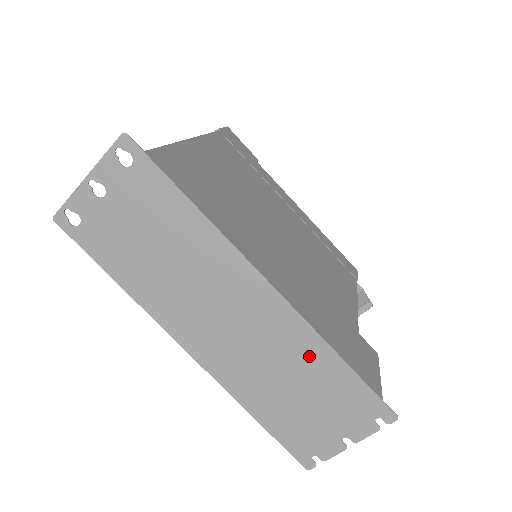
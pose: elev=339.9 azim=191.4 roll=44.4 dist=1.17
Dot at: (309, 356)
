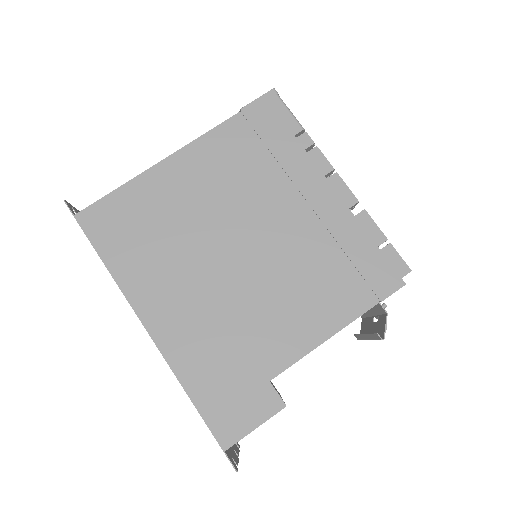
Dot at: occluded
